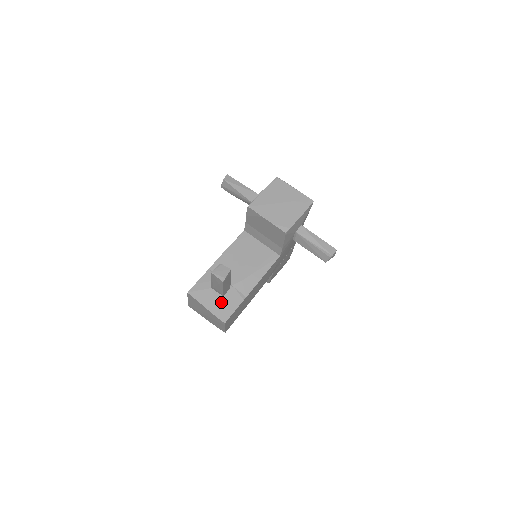
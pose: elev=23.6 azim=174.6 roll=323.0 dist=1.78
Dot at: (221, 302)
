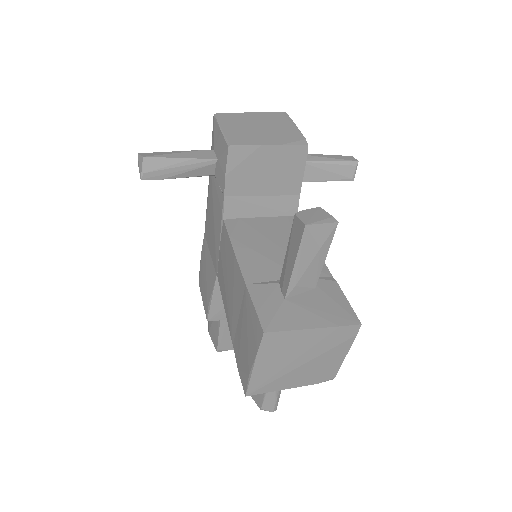
Dot at: (320, 304)
